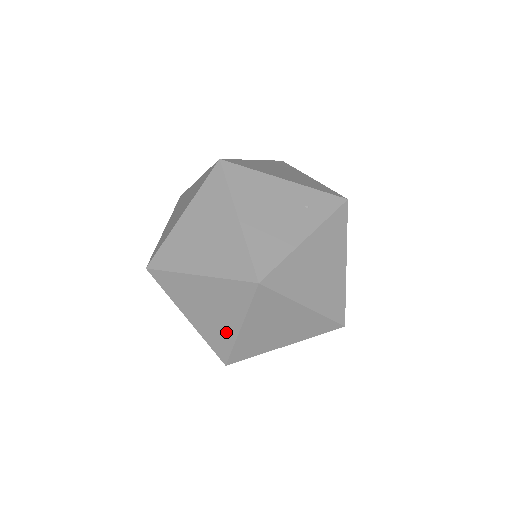
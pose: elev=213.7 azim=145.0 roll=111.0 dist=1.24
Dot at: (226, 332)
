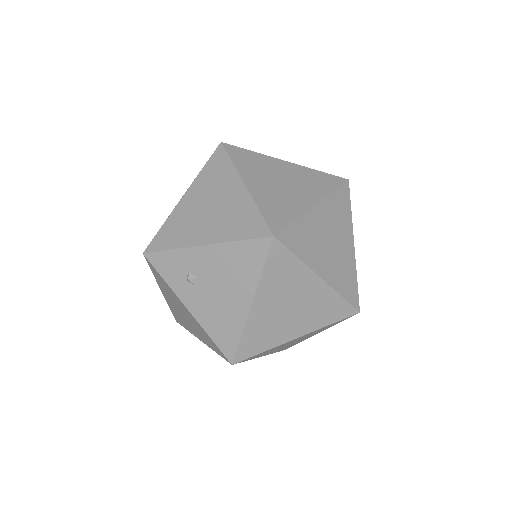
Dot at: (240, 204)
